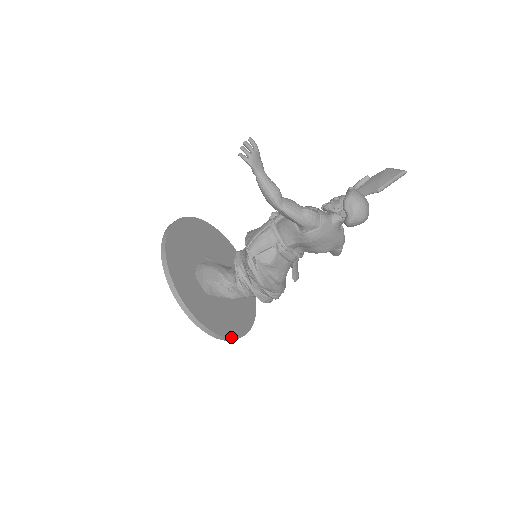
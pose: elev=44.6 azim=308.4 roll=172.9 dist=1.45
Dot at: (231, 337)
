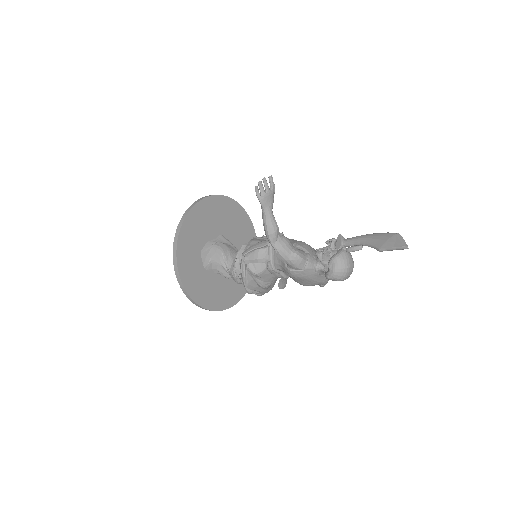
Dot at: (212, 309)
